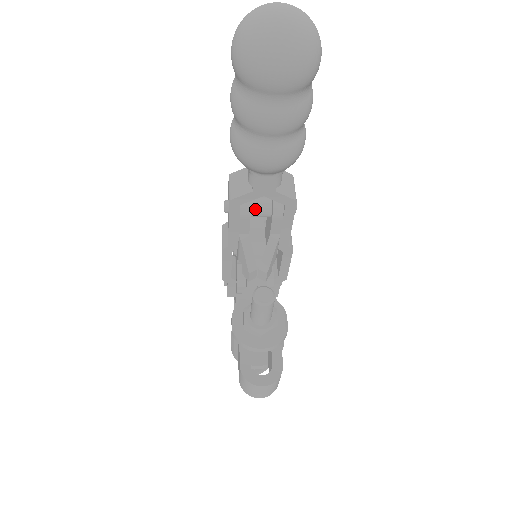
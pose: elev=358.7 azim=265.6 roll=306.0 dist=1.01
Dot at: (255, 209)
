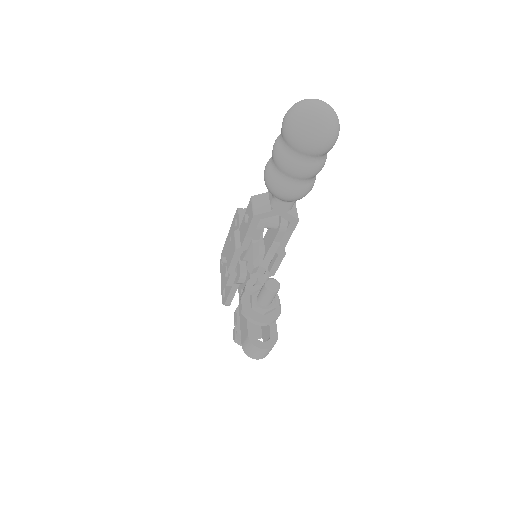
Dot at: (267, 223)
